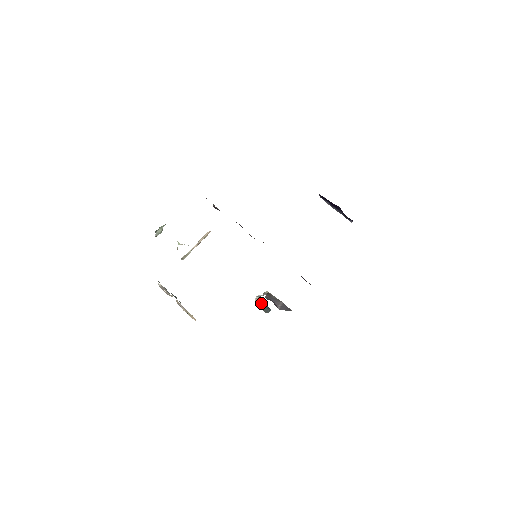
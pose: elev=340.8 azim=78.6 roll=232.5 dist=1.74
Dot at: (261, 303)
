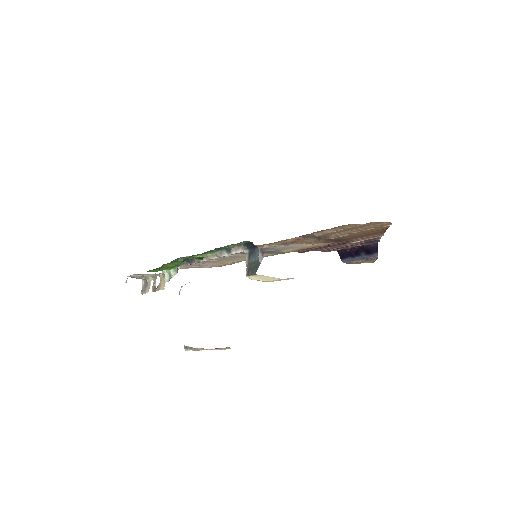
Dot at: (249, 258)
